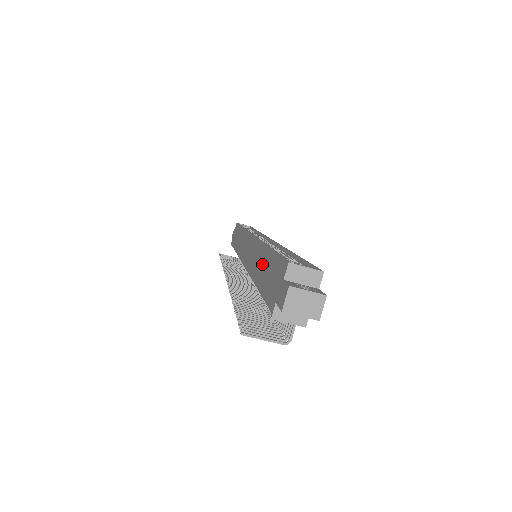
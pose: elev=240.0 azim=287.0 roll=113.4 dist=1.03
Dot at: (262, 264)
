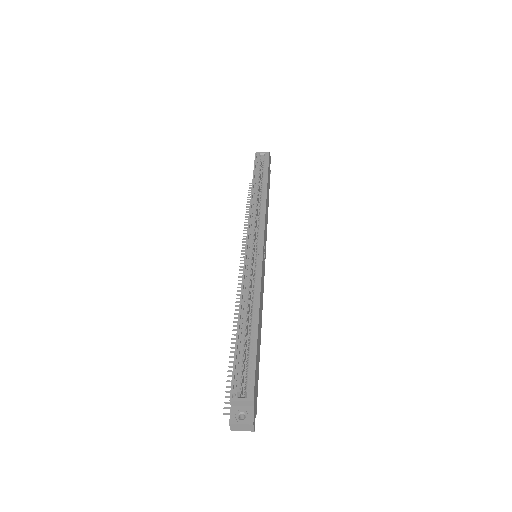
Dot at: occluded
